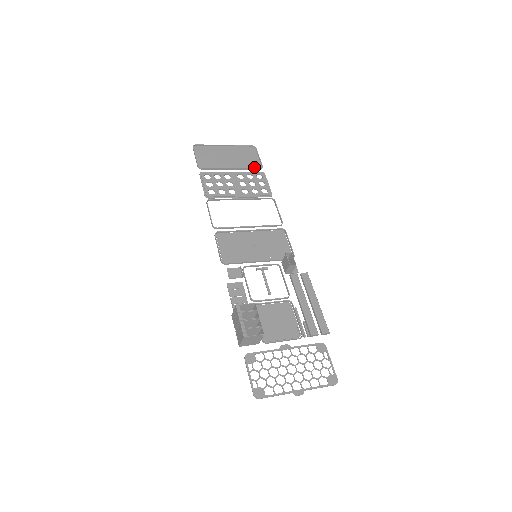
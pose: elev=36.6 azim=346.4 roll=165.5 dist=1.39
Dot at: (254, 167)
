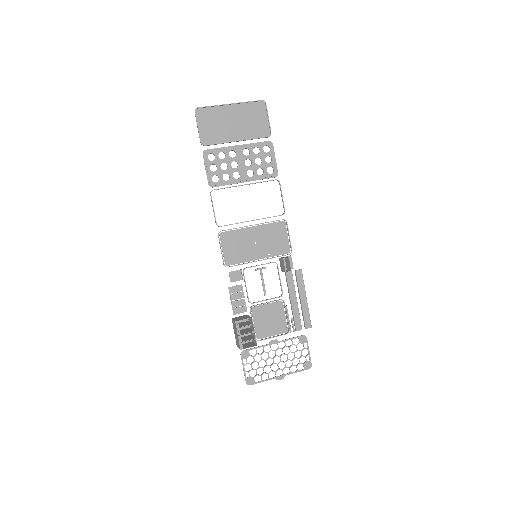
Dot at: (262, 135)
